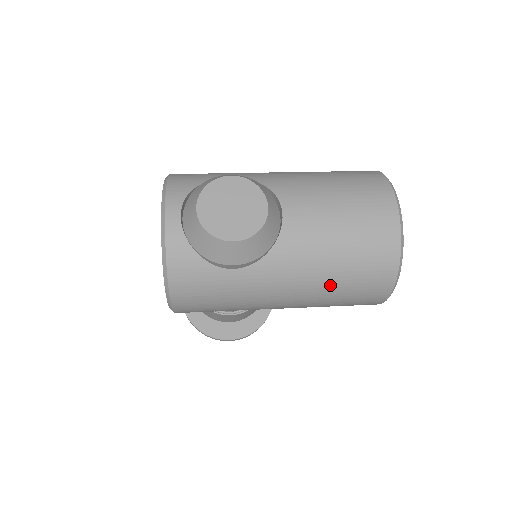
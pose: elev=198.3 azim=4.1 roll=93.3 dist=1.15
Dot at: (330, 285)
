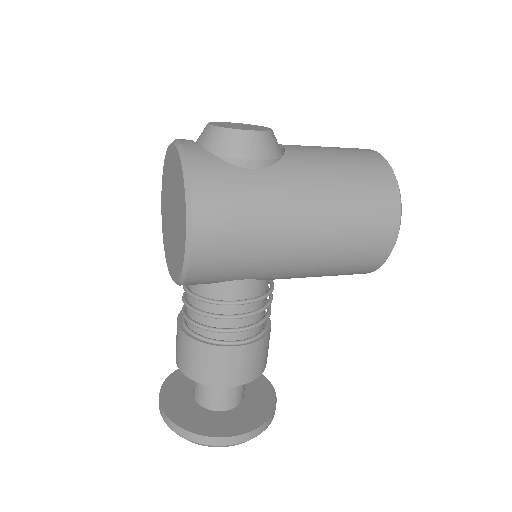
Dot at: (345, 192)
